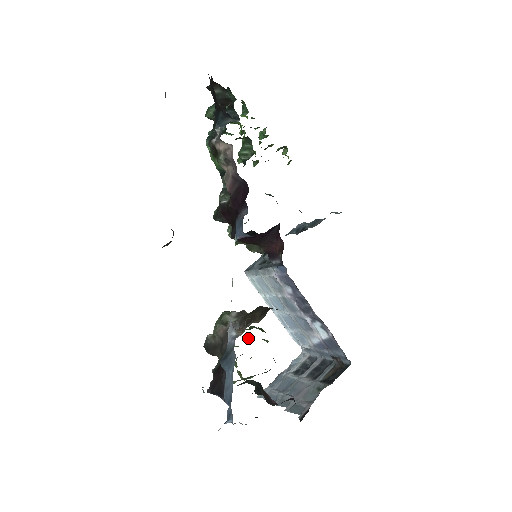
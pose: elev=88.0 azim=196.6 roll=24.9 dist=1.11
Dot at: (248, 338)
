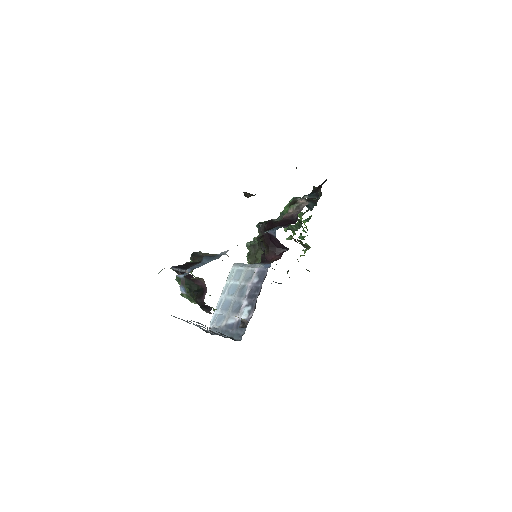
Dot at: occluded
